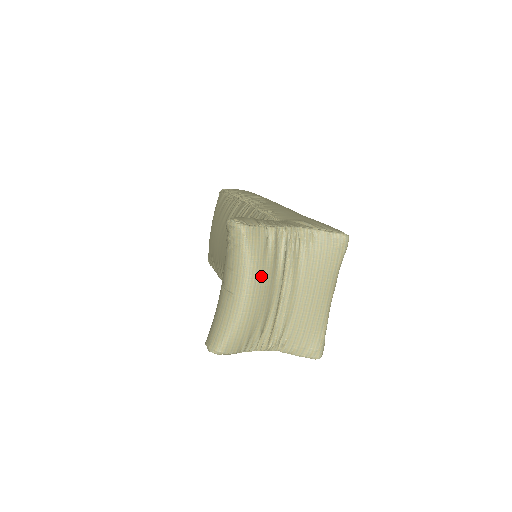
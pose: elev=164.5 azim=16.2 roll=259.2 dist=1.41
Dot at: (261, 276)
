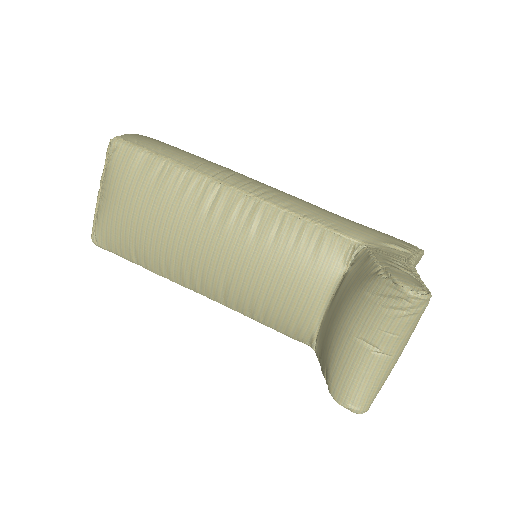
Dot at: occluded
